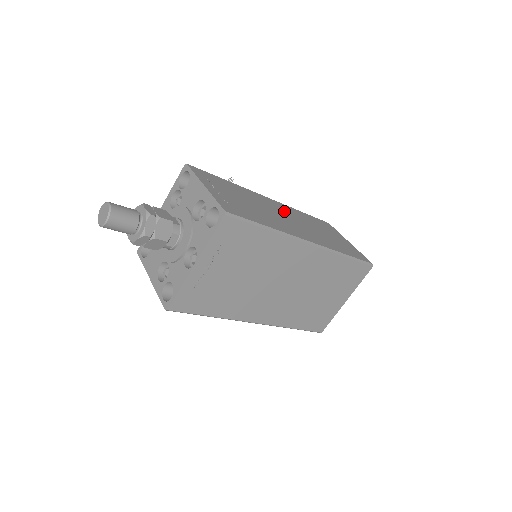
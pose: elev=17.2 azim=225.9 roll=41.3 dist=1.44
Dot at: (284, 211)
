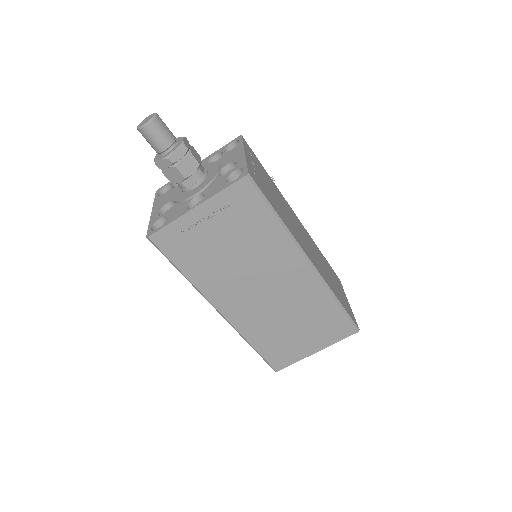
Dot at: (304, 232)
